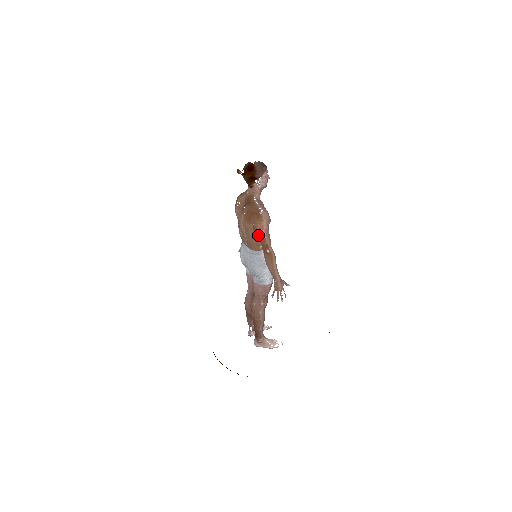
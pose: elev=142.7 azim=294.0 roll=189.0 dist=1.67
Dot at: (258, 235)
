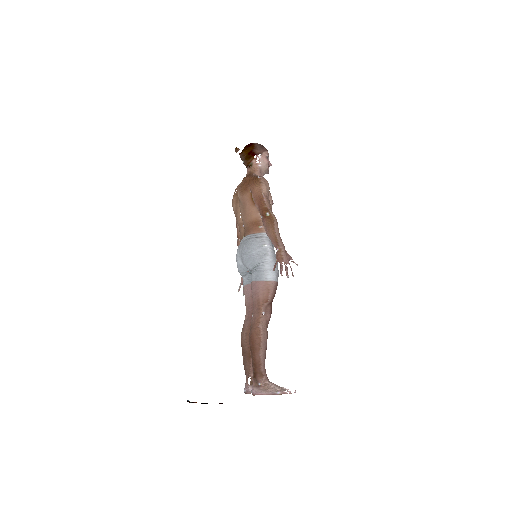
Dot at: (256, 200)
